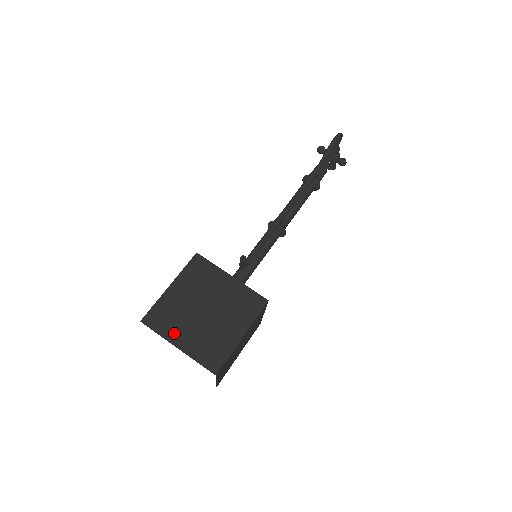
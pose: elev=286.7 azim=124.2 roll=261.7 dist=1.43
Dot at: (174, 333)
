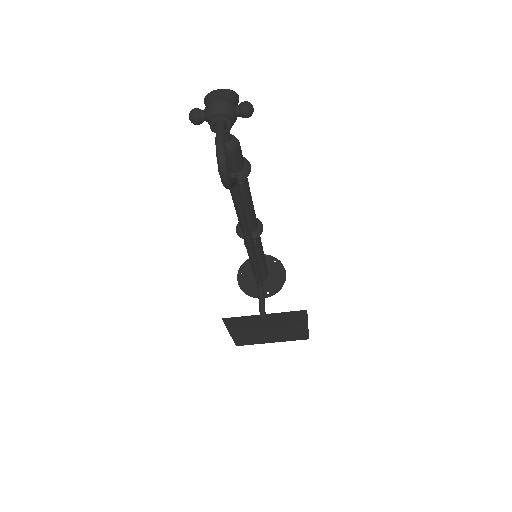
Dot at: (262, 341)
